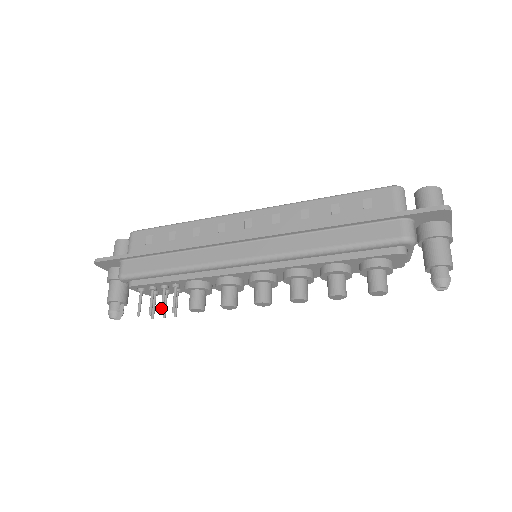
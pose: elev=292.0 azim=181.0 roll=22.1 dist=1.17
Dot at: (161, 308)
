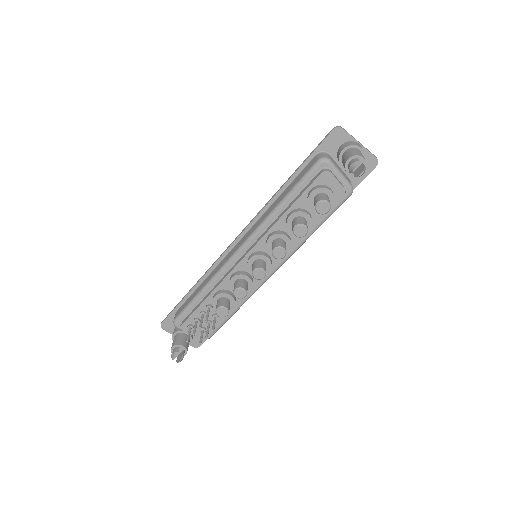
Dot at: (199, 325)
